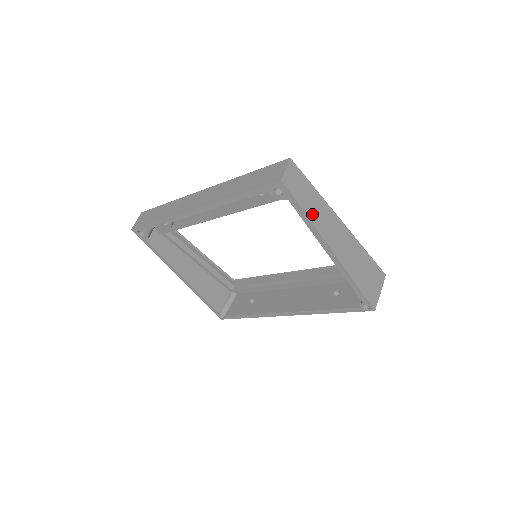
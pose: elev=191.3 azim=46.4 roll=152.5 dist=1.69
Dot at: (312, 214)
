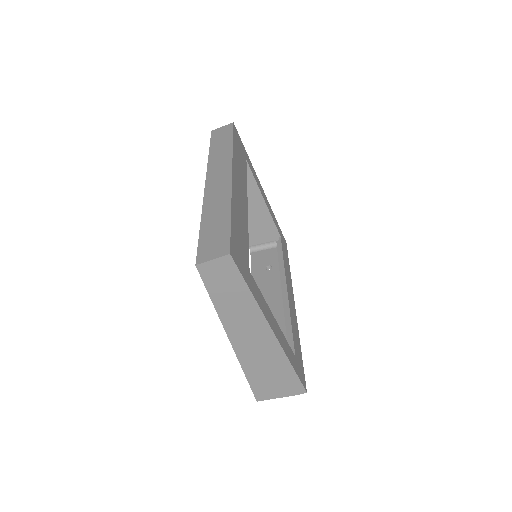
Dot at: (224, 307)
